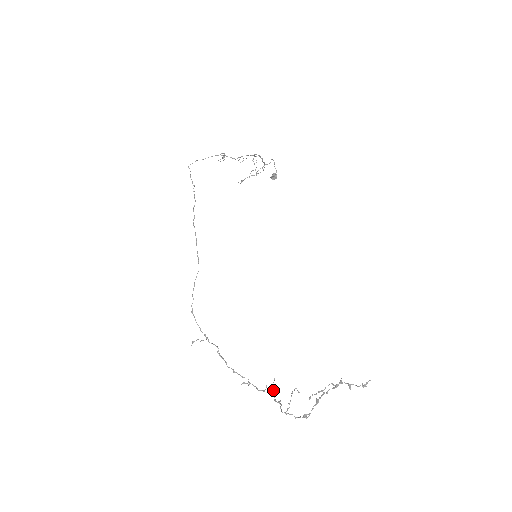
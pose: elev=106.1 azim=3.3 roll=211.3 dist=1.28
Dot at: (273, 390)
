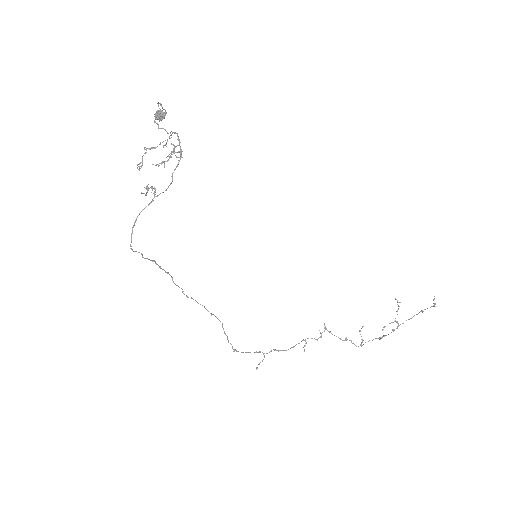
Dot at: (330, 332)
